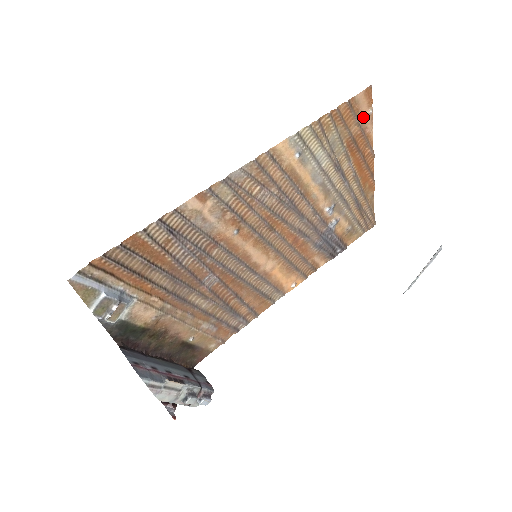
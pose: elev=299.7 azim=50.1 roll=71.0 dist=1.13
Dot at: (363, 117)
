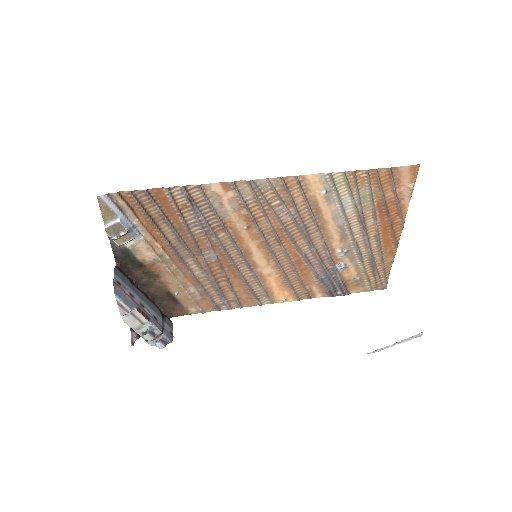
Dot at: (402, 188)
